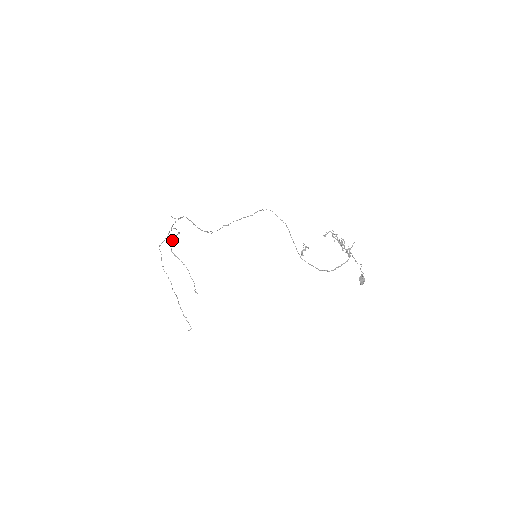
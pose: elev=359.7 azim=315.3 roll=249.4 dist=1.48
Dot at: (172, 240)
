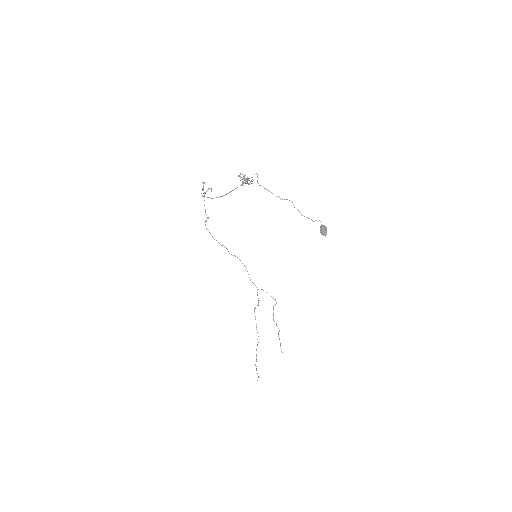
Dot at: (273, 309)
